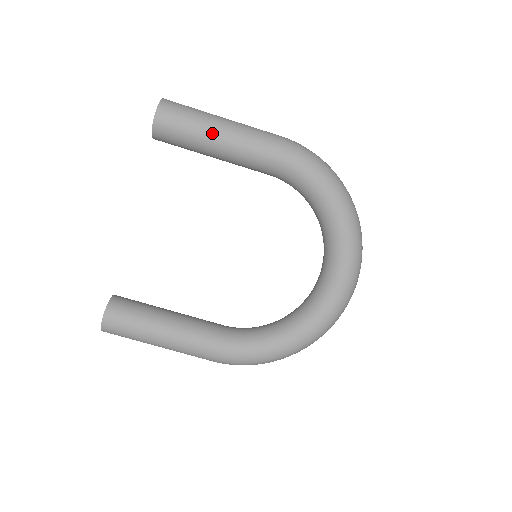
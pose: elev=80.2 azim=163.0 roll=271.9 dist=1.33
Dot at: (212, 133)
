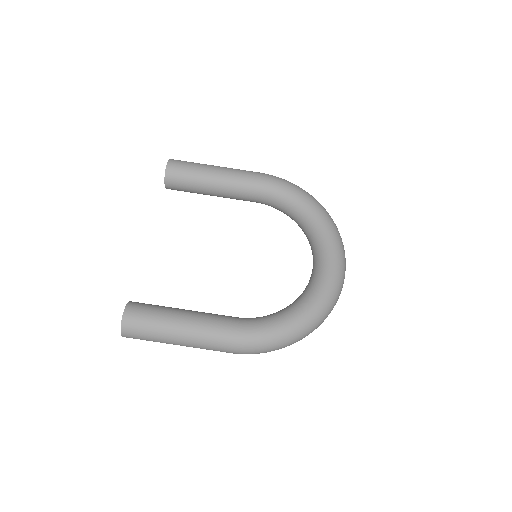
Dot at: (209, 170)
